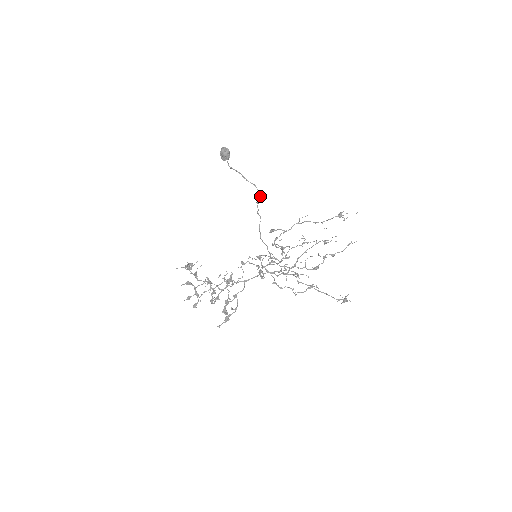
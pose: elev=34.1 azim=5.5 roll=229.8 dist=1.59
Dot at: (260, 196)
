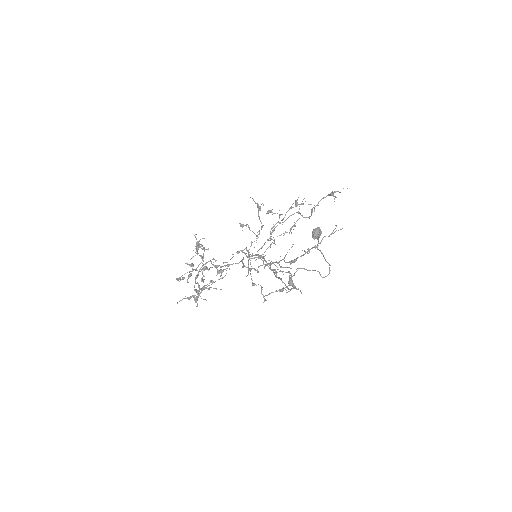
Dot at: occluded
